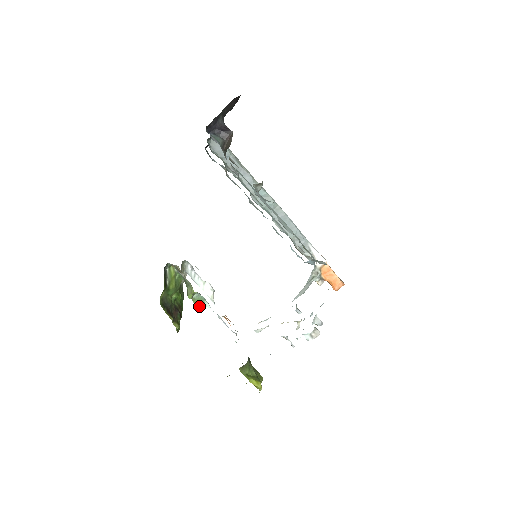
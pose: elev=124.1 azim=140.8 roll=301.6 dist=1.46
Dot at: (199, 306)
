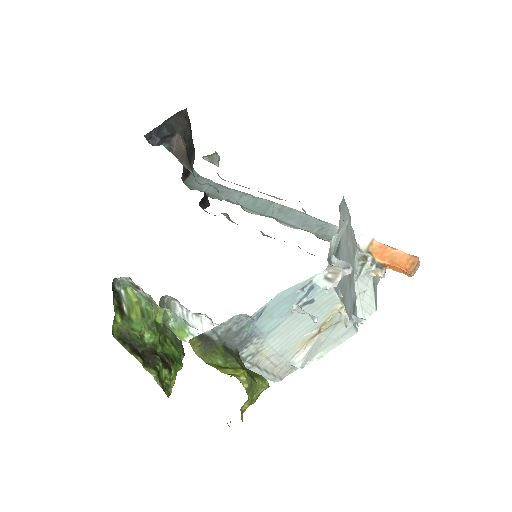
Dot at: (187, 341)
